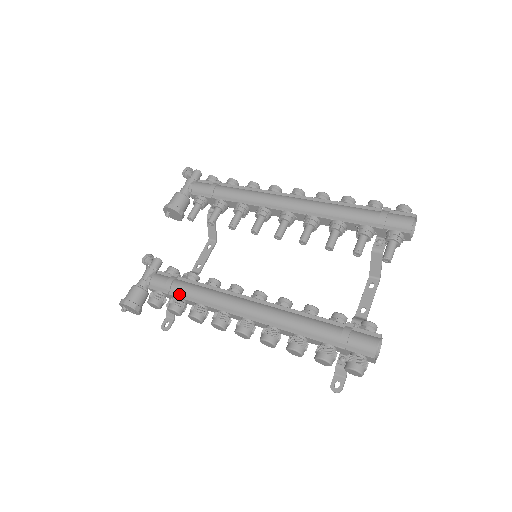
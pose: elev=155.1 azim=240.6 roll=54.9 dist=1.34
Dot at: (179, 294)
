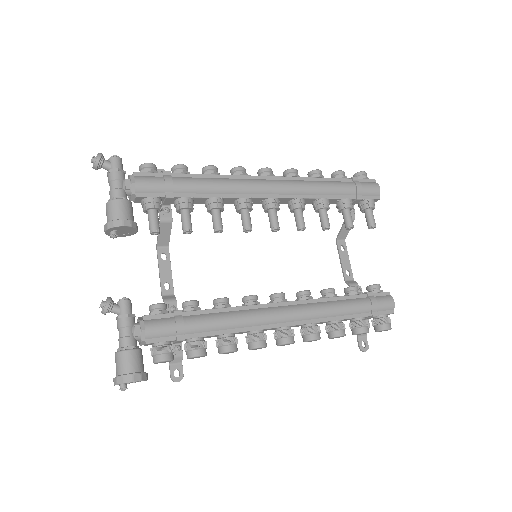
Dot at: (196, 334)
